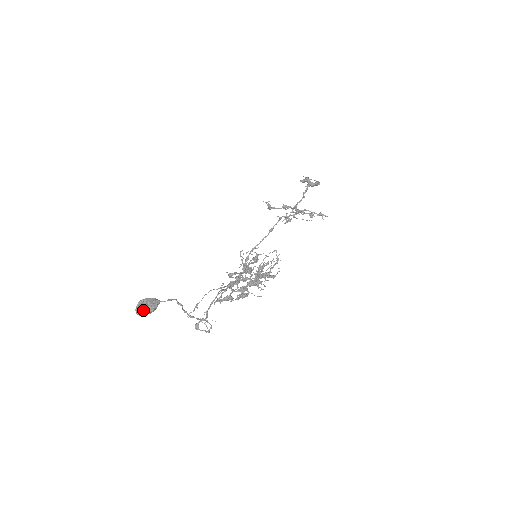
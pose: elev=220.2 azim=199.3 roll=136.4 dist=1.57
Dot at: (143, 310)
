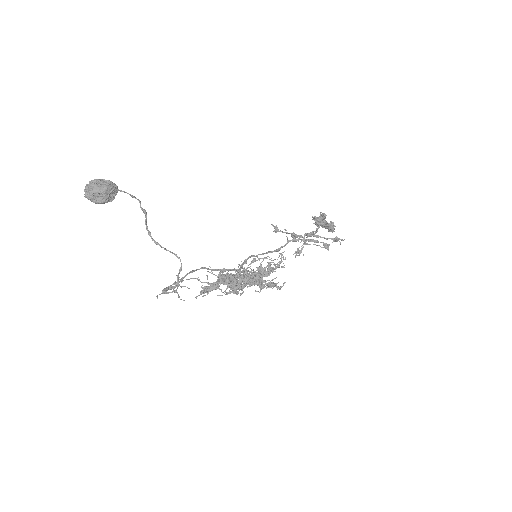
Dot at: (93, 184)
